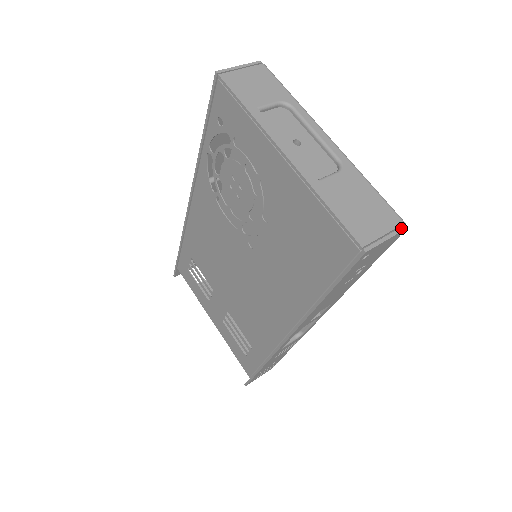
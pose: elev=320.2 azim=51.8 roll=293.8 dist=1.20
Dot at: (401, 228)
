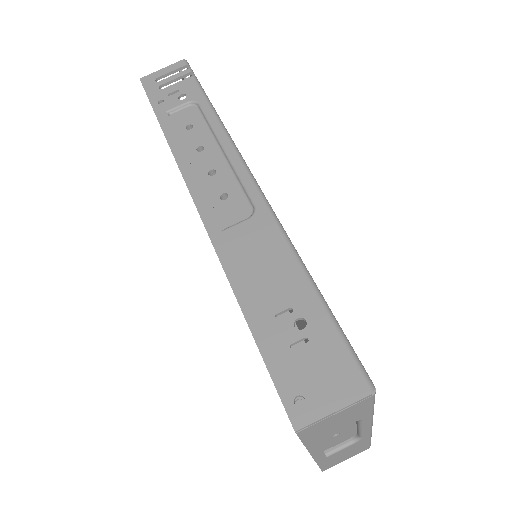
Dot at: occluded
